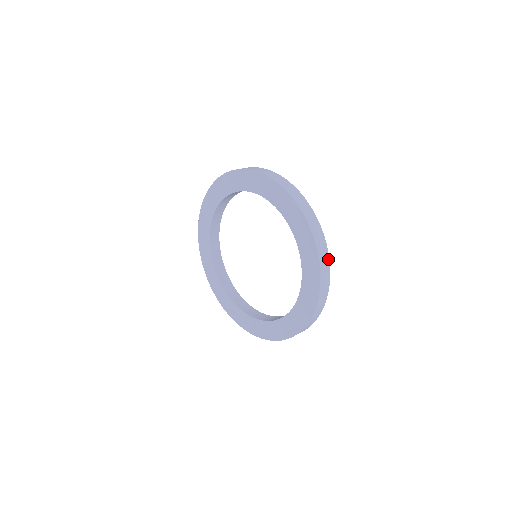
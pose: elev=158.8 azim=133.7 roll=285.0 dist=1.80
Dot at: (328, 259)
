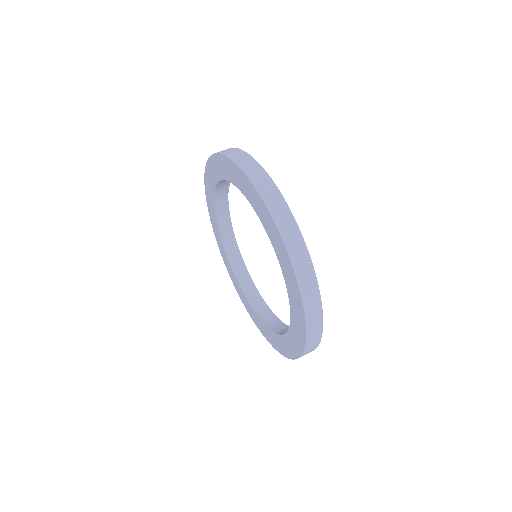
Dot at: (321, 329)
